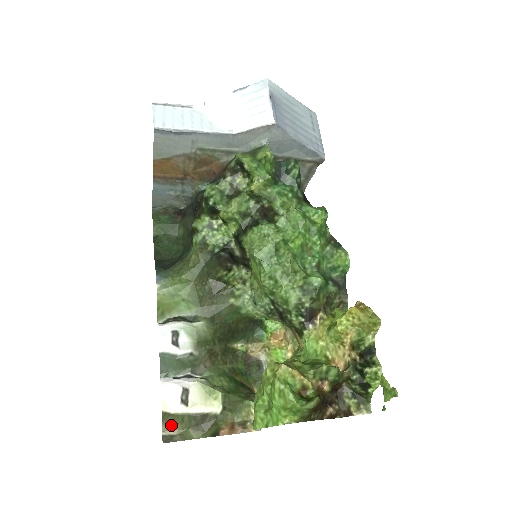
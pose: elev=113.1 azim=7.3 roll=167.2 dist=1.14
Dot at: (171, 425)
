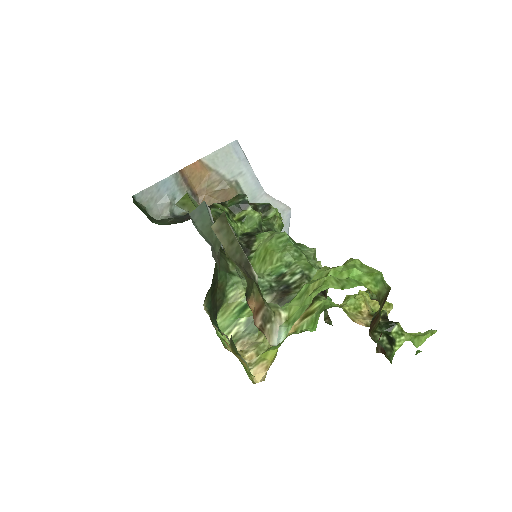
Dot at: (221, 232)
